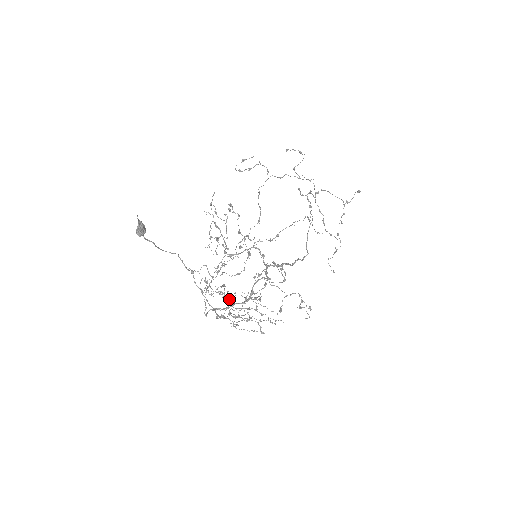
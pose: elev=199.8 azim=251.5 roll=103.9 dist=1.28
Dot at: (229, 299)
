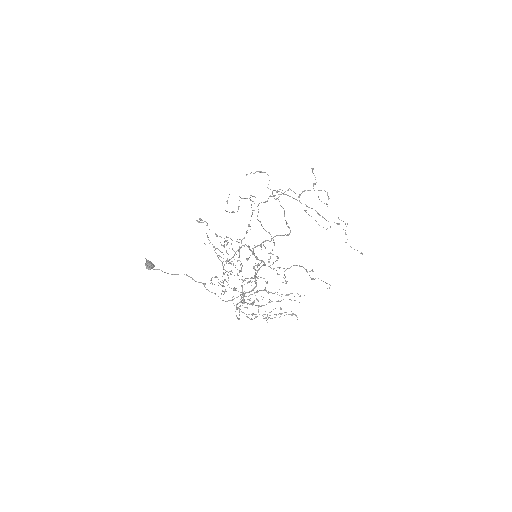
Dot at: (235, 289)
